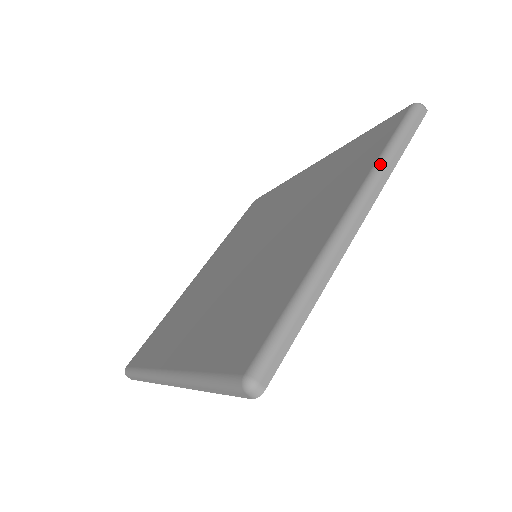
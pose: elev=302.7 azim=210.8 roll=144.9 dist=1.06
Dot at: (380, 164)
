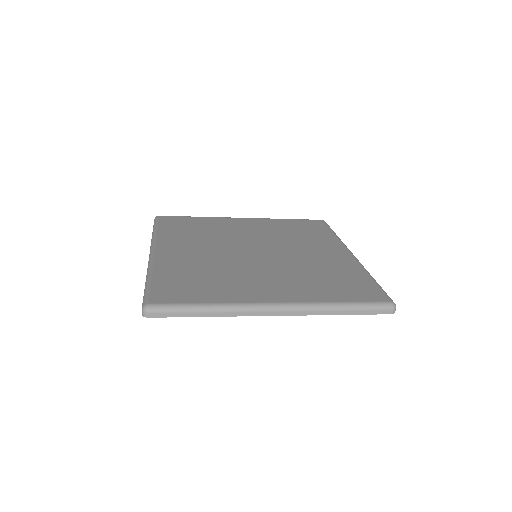
Dot at: occluded
